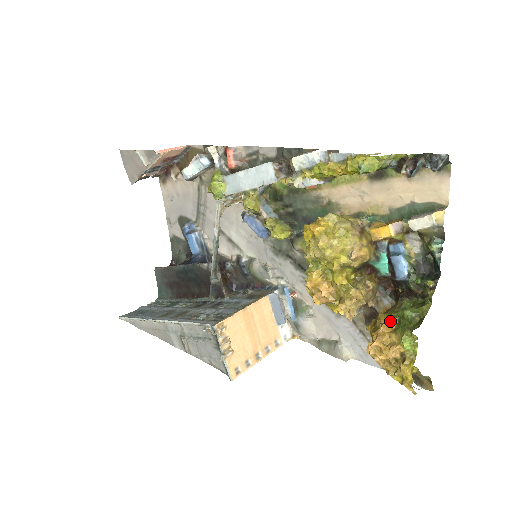
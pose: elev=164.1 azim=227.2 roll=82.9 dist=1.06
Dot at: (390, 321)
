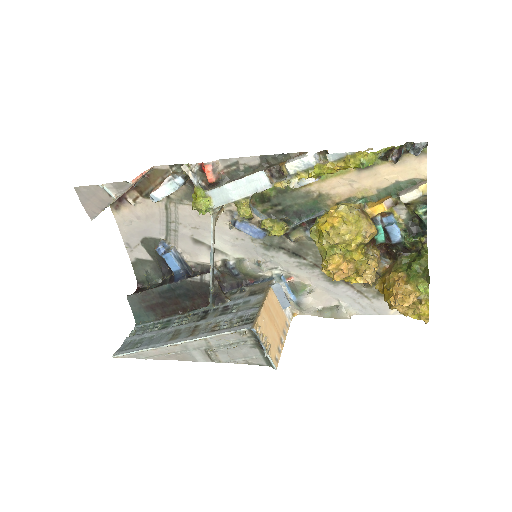
Dot at: (401, 276)
